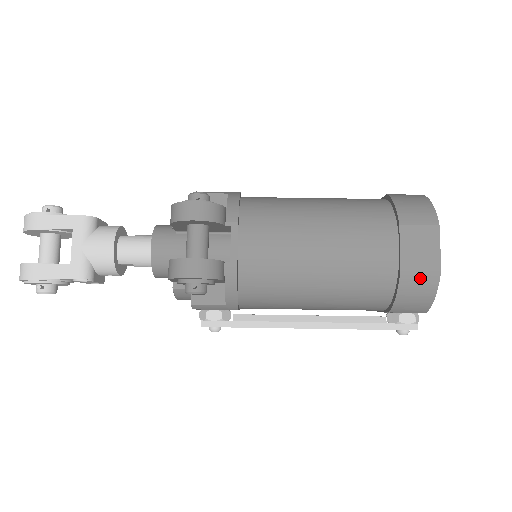
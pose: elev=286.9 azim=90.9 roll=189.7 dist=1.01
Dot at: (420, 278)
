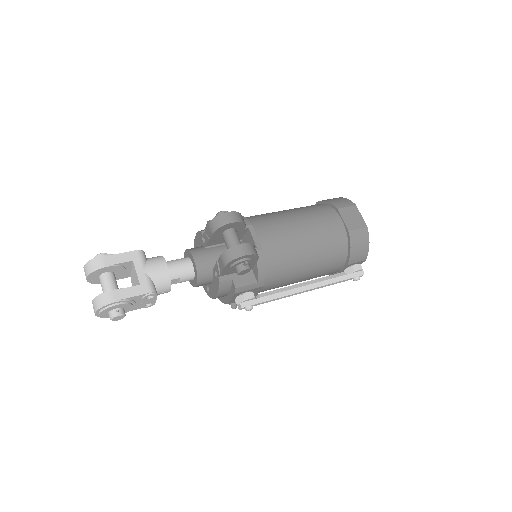
Dot at: (359, 234)
